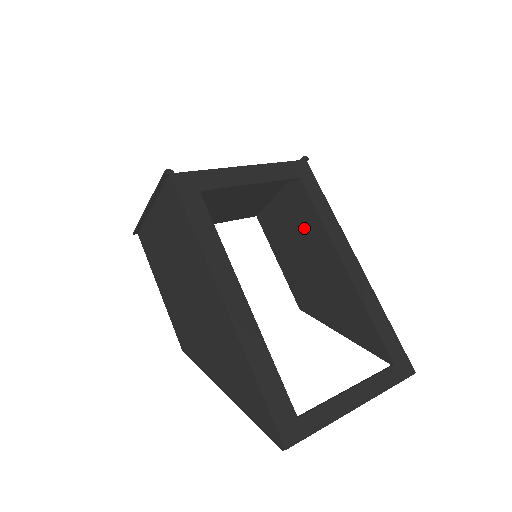
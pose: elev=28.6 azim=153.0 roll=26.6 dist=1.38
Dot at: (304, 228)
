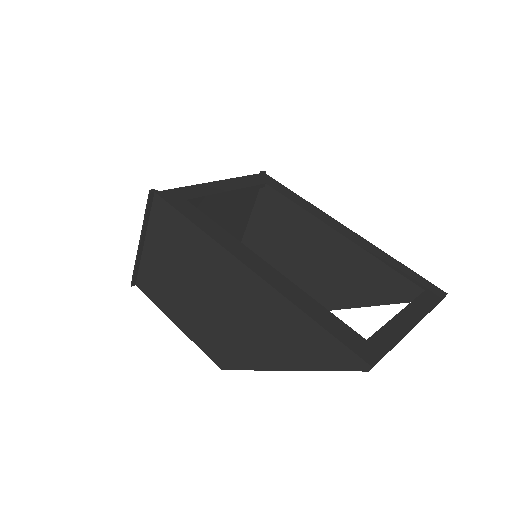
Dot at: (286, 231)
